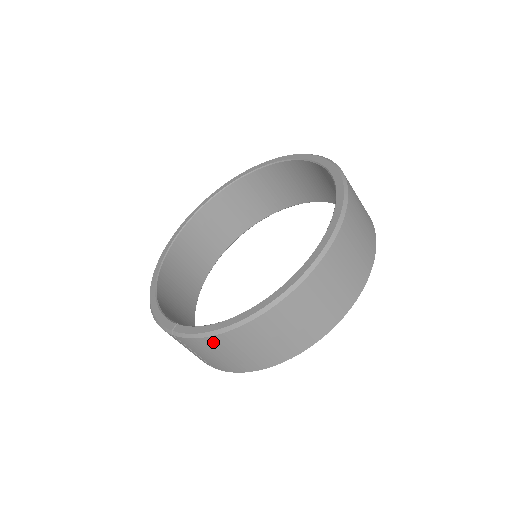
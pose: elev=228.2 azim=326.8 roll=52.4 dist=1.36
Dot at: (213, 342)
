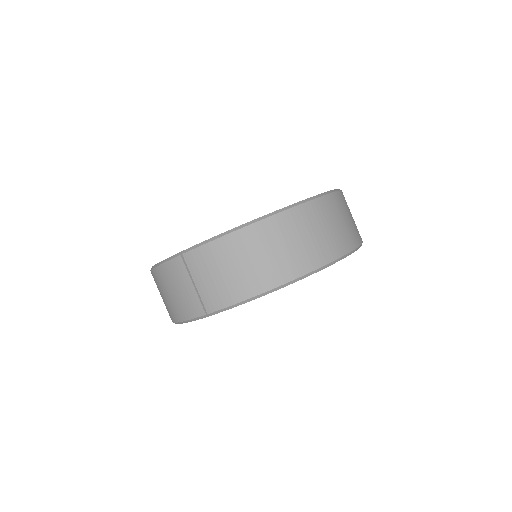
Dot at: (225, 245)
